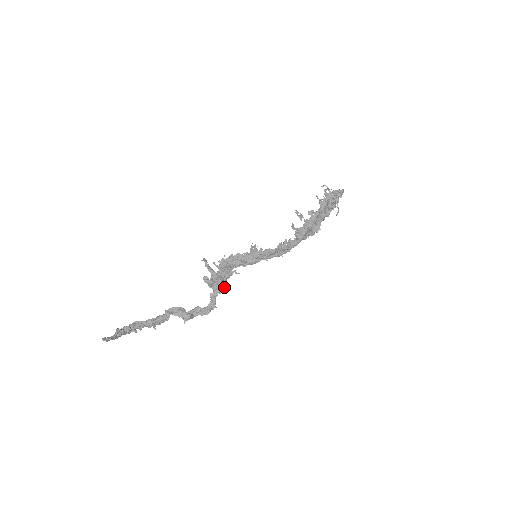
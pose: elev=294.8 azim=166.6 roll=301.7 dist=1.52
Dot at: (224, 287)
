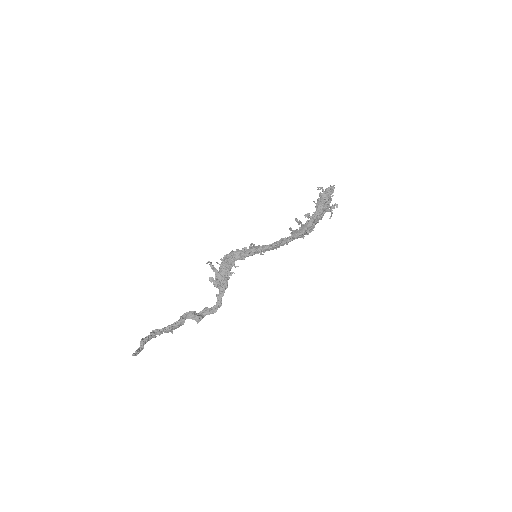
Dot at: occluded
